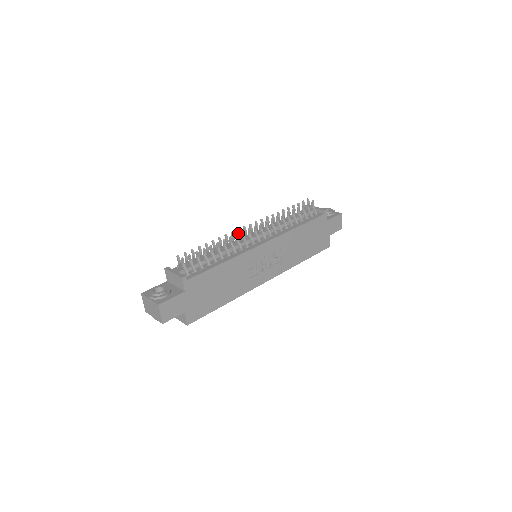
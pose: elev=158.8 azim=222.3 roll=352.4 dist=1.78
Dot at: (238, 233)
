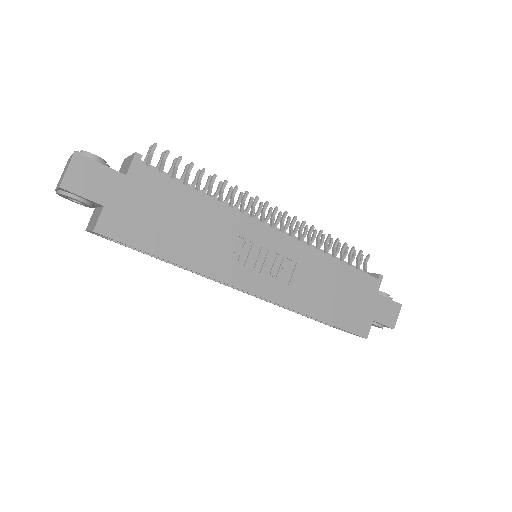
Dot at: (249, 202)
